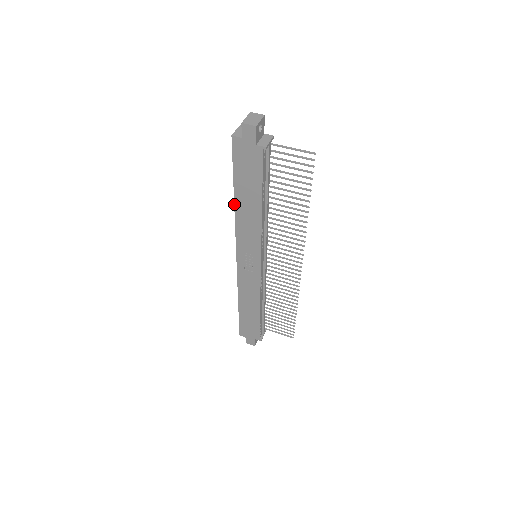
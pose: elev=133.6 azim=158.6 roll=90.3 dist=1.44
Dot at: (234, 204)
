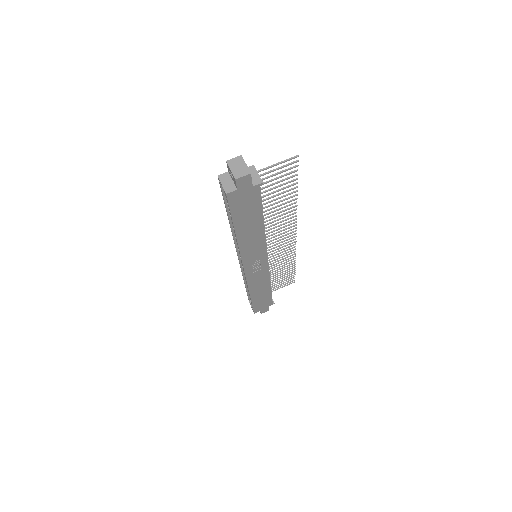
Dot at: (236, 238)
